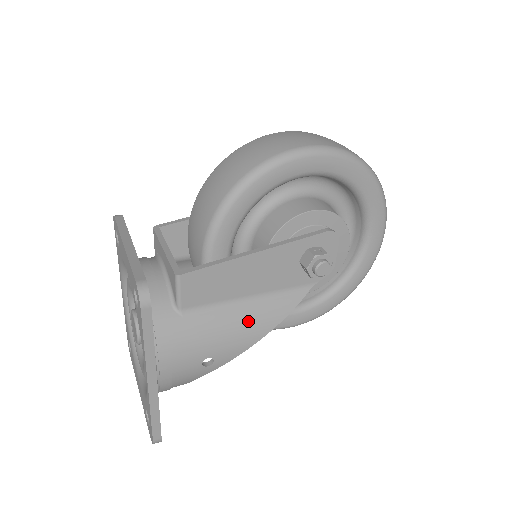
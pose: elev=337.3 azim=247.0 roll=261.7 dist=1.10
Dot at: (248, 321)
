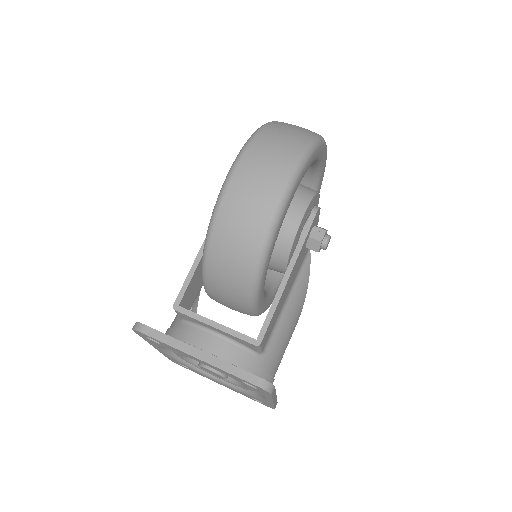
Dot at: (294, 310)
